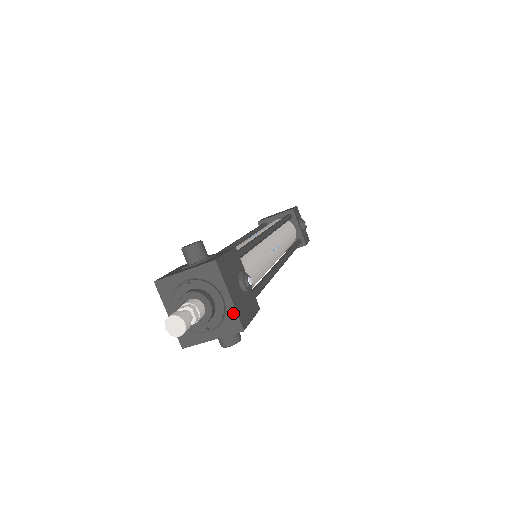
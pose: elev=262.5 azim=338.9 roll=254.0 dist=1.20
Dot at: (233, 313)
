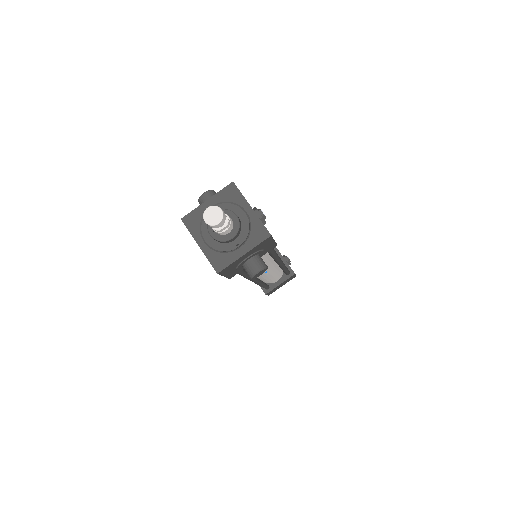
Dot at: (258, 222)
